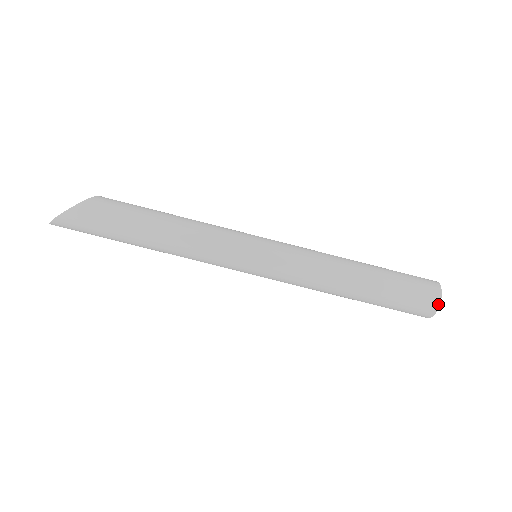
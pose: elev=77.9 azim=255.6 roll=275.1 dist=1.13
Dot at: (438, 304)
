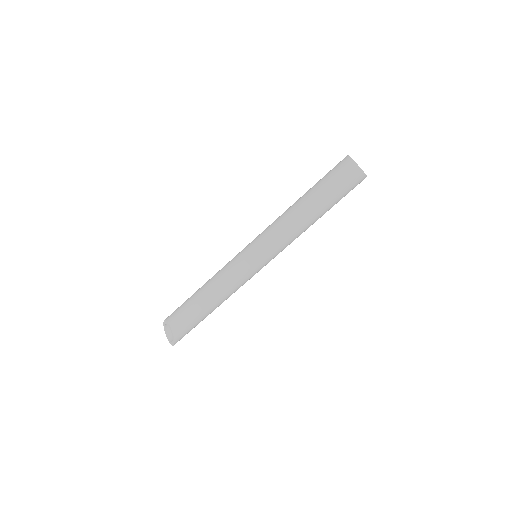
Dot at: occluded
